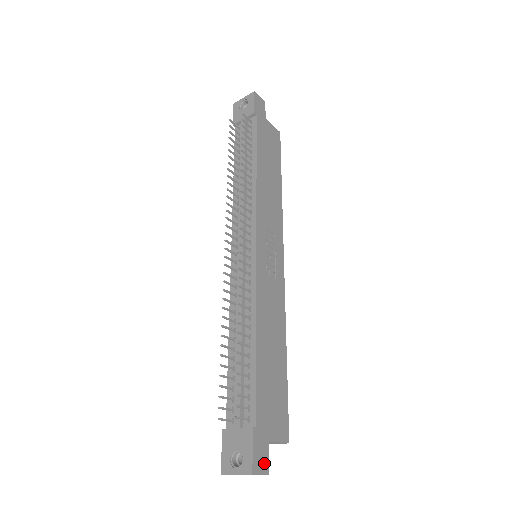
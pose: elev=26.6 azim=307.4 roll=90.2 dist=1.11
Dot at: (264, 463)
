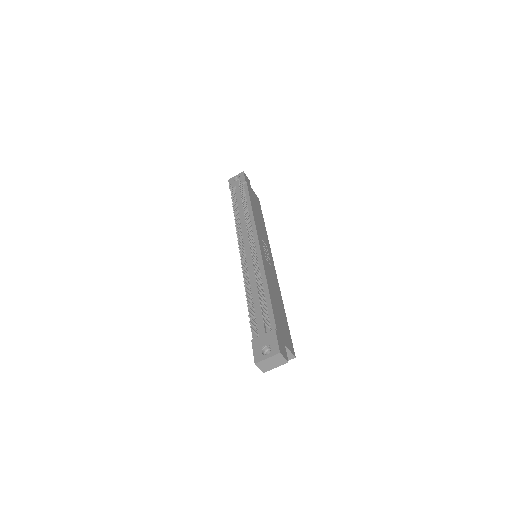
Dot at: (285, 353)
